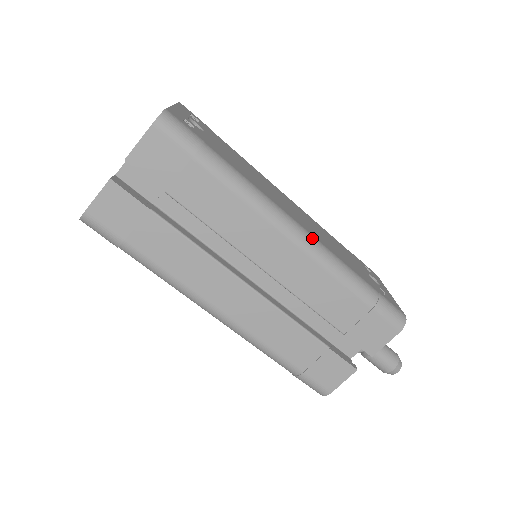
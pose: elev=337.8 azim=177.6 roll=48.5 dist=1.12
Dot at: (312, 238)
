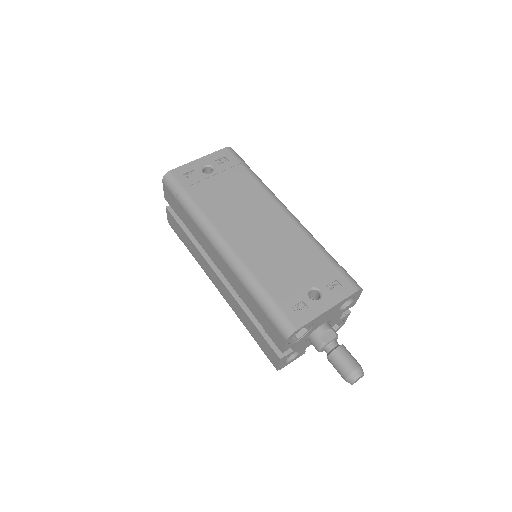
Dot at: (231, 254)
